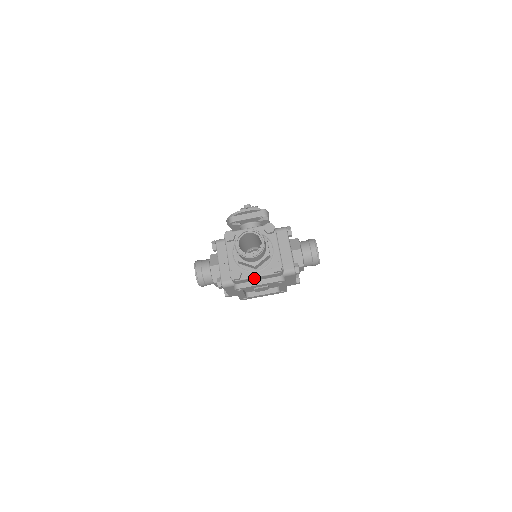
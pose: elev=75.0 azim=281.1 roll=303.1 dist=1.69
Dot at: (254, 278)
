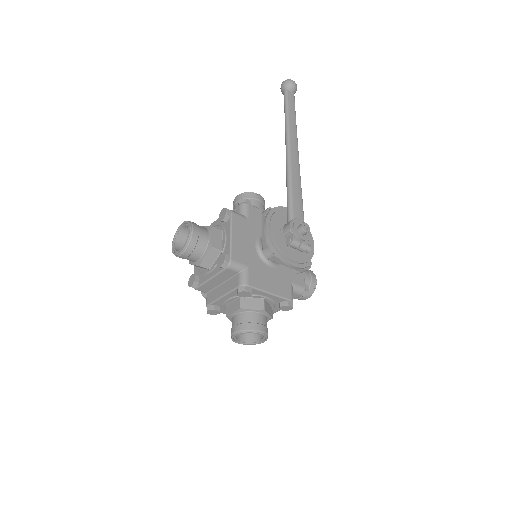
Dot at: occluded
